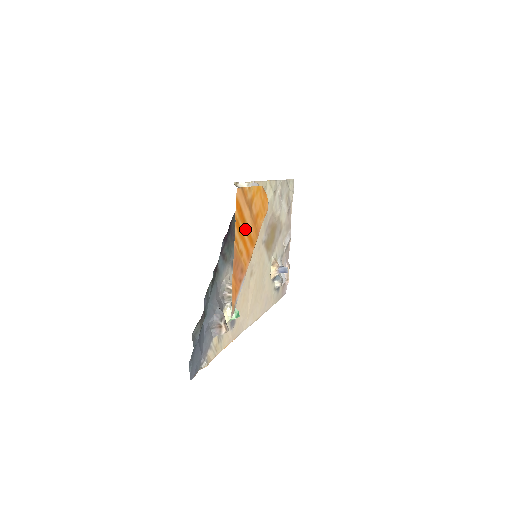
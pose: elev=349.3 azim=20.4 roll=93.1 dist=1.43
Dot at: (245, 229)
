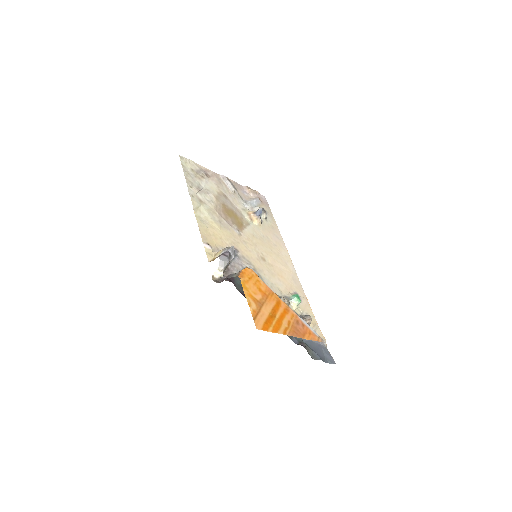
Dot at: (274, 315)
